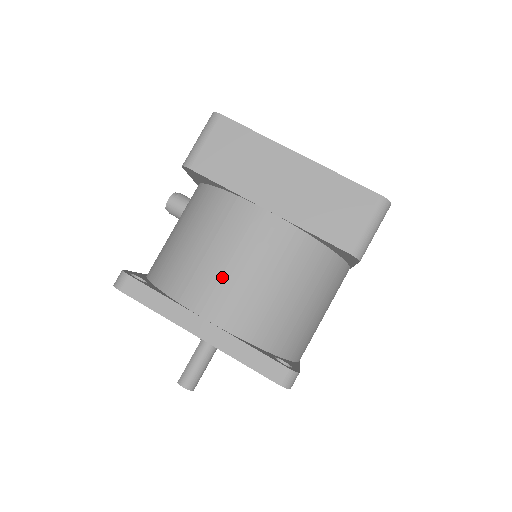
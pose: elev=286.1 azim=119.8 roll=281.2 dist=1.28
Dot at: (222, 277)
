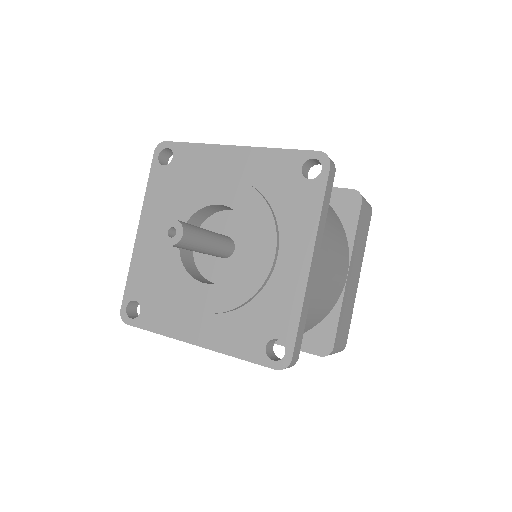
Dot at: occluded
